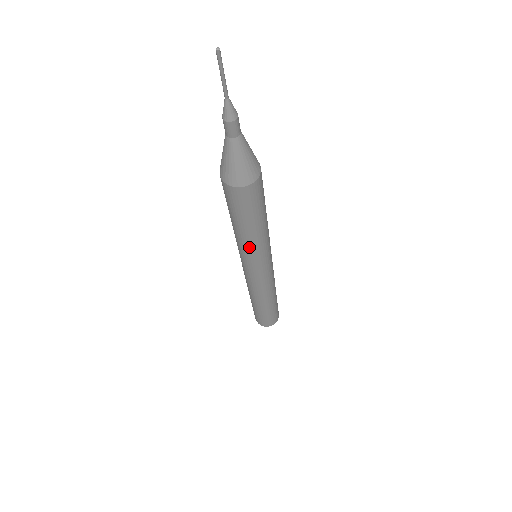
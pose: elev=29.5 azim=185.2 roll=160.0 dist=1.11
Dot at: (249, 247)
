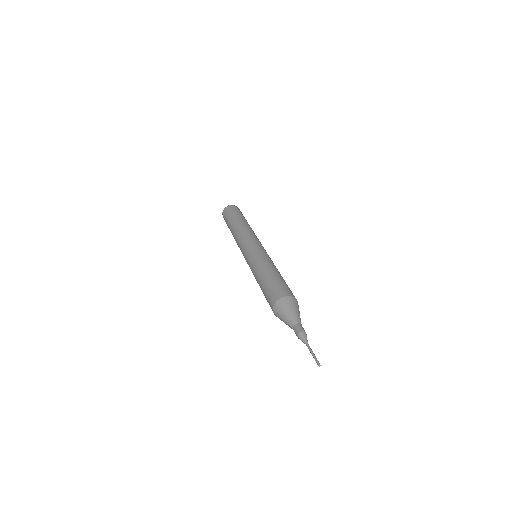
Dot at: occluded
